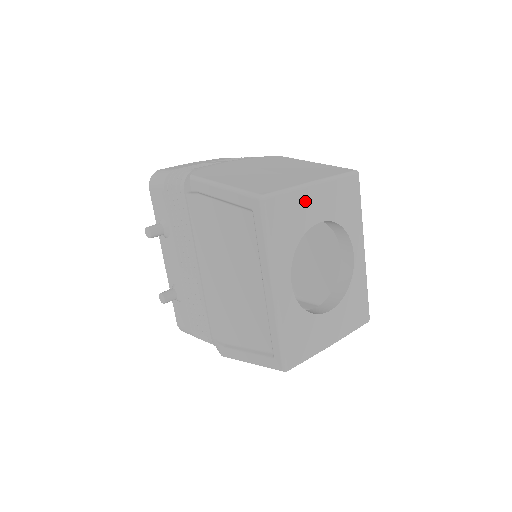
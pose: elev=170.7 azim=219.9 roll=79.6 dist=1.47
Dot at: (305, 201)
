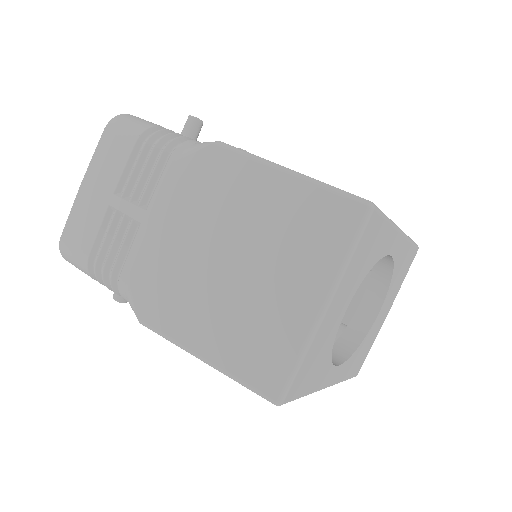
Dot at: (323, 333)
